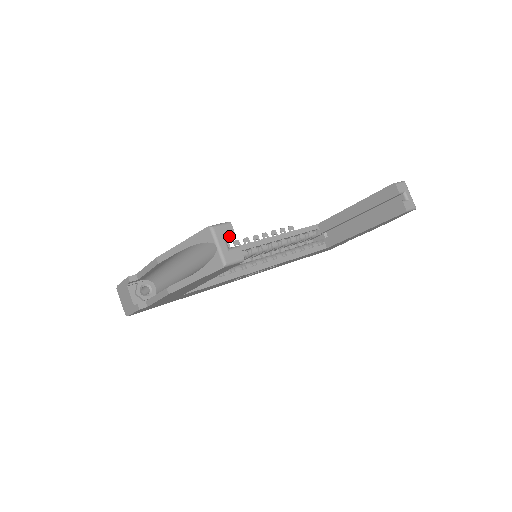
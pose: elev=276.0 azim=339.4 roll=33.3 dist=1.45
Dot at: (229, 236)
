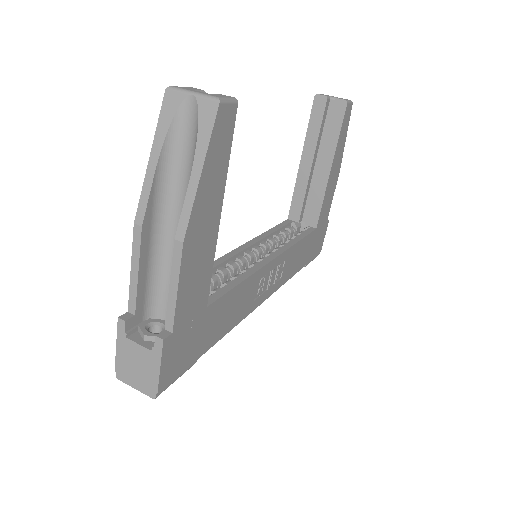
Dot at: occluded
